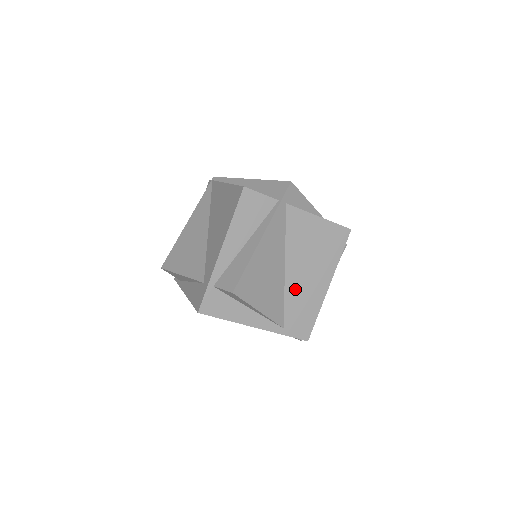
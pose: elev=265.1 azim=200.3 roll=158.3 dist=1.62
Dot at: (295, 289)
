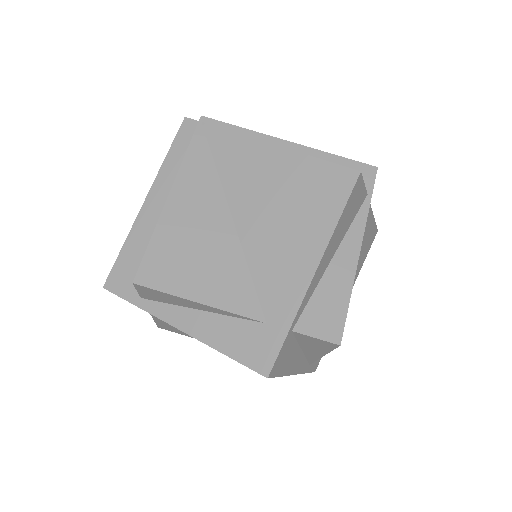
Dot at: occluded
